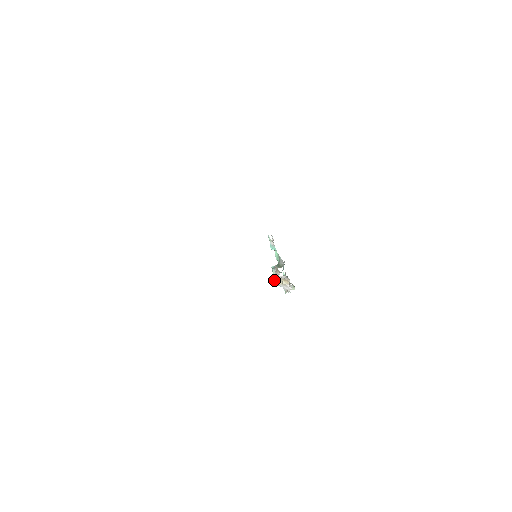
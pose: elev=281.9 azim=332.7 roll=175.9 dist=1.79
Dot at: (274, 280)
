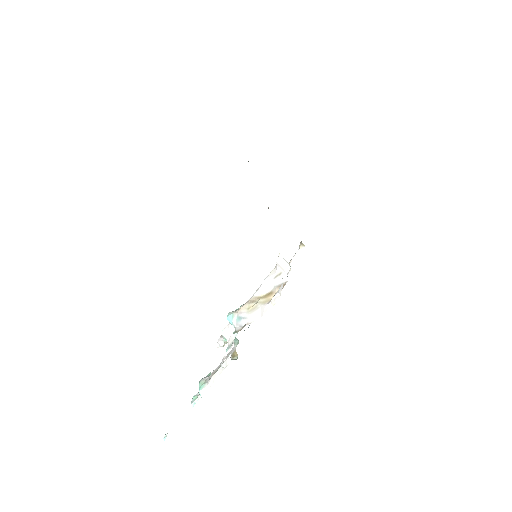
Dot at: (236, 310)
